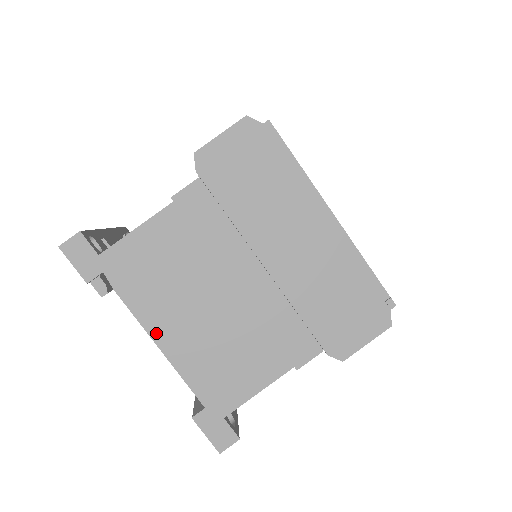
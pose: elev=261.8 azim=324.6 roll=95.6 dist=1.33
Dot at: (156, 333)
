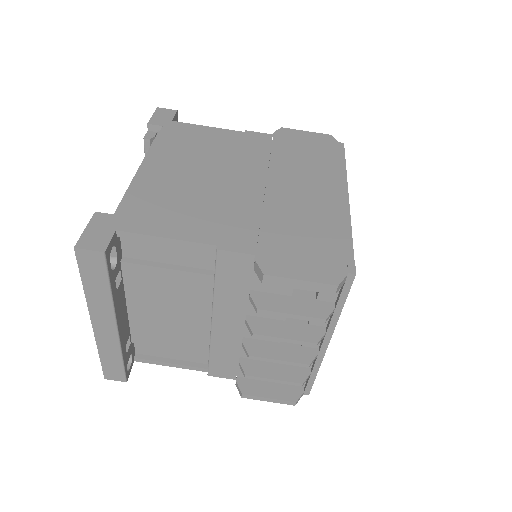
Dot at: (149, 162)
